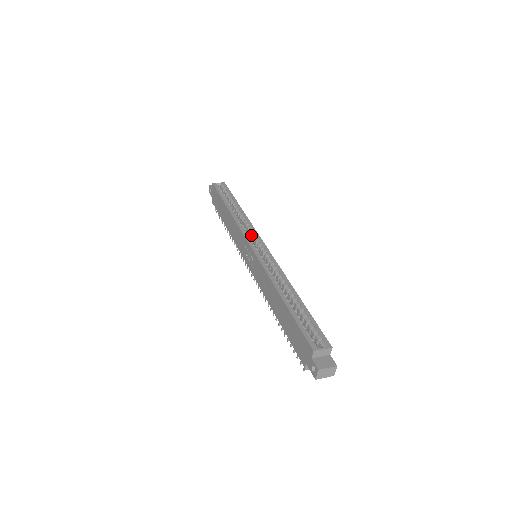
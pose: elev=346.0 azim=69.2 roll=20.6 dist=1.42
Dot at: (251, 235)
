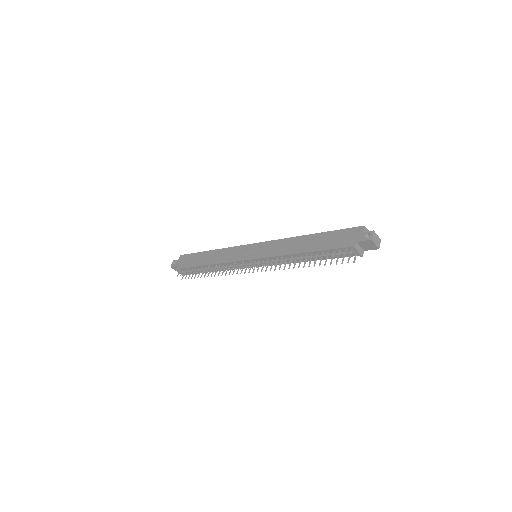
Dot at: occluded
